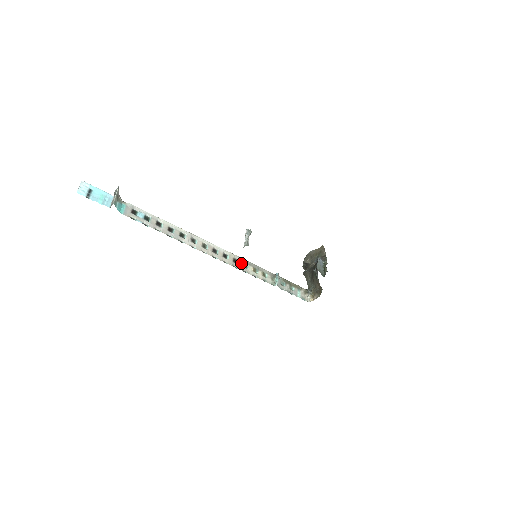
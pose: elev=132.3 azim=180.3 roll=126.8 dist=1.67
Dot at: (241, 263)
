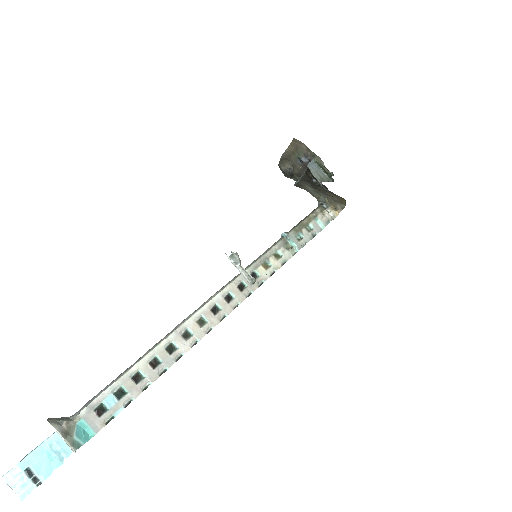
Dot at: occluded
